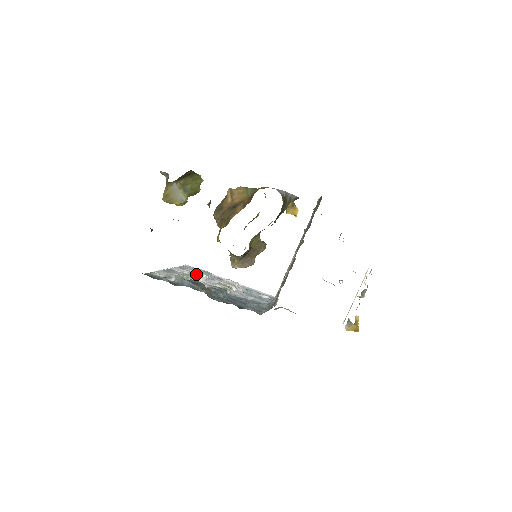
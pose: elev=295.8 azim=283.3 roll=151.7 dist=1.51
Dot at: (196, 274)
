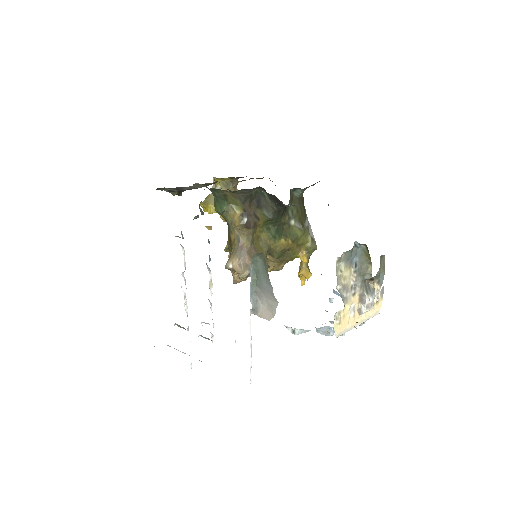
Dot at: occluded
